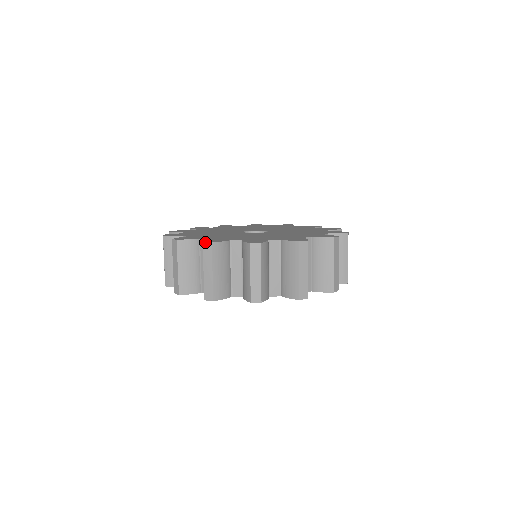
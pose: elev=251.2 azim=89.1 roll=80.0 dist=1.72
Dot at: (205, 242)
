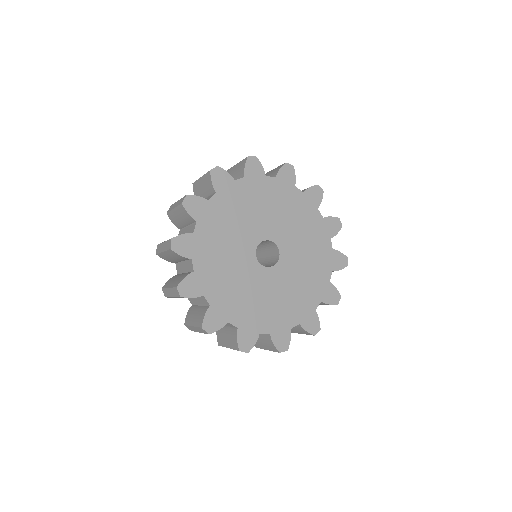
Dot at: occluded
